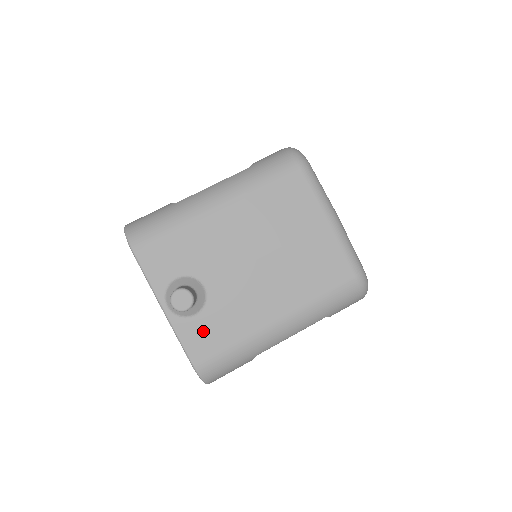
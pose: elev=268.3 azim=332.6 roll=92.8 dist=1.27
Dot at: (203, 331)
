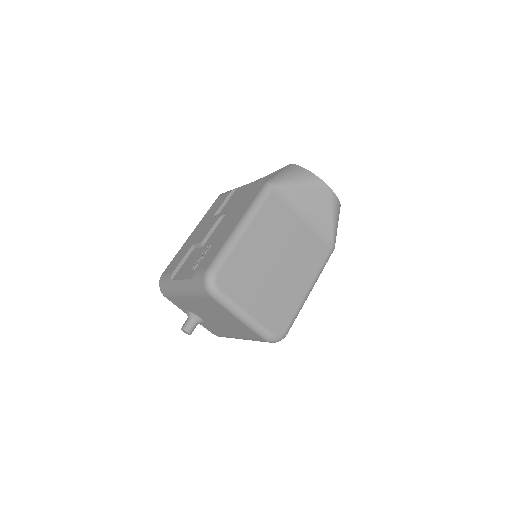
Dot at: (210, 328)
